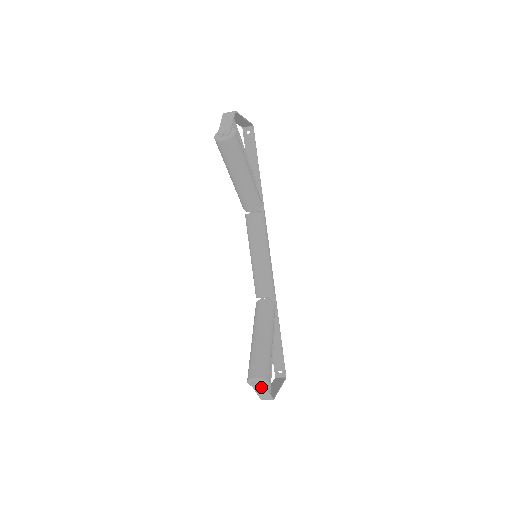
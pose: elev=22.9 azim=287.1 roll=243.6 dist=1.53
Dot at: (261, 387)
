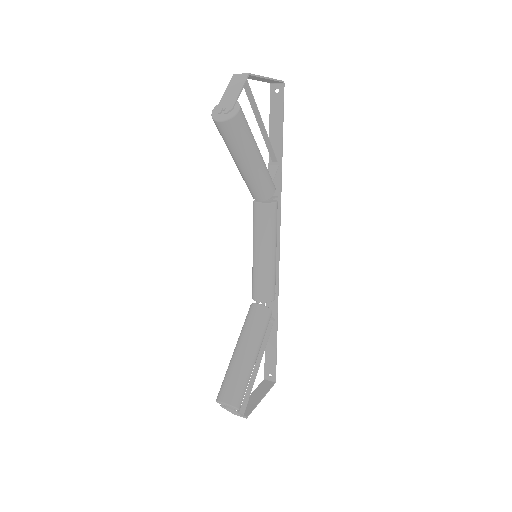
Dot at: (230, 410)
